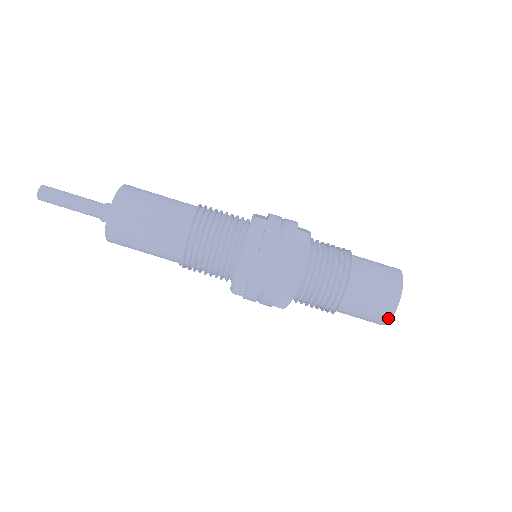
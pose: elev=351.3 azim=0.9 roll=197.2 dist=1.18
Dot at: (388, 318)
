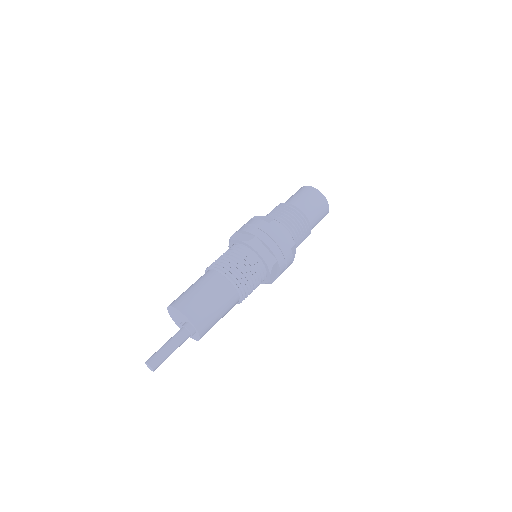
Dot at: occluded
